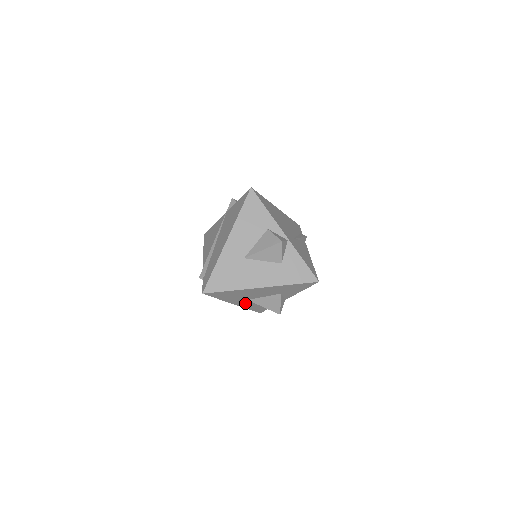
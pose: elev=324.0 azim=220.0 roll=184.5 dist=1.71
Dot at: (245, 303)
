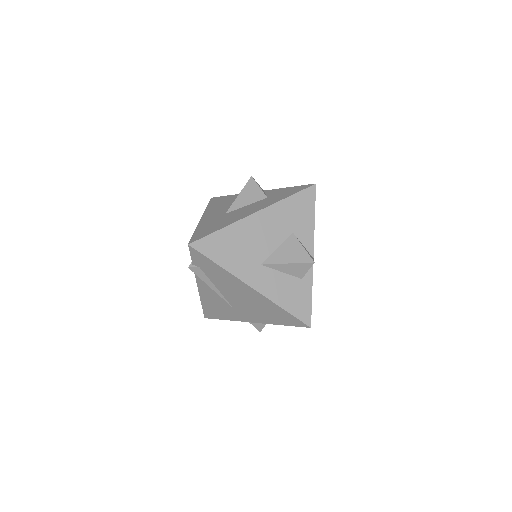
Dot at: (265, 281)
